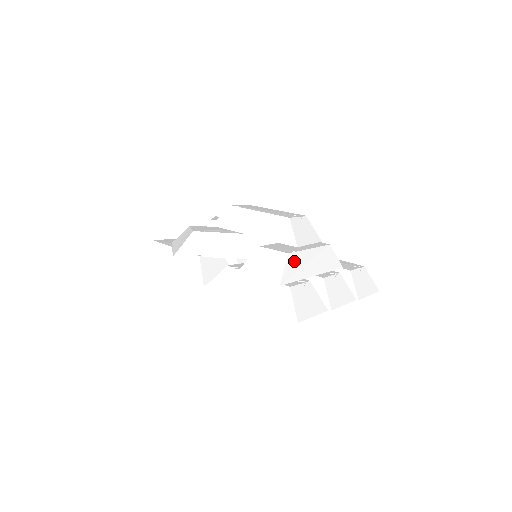
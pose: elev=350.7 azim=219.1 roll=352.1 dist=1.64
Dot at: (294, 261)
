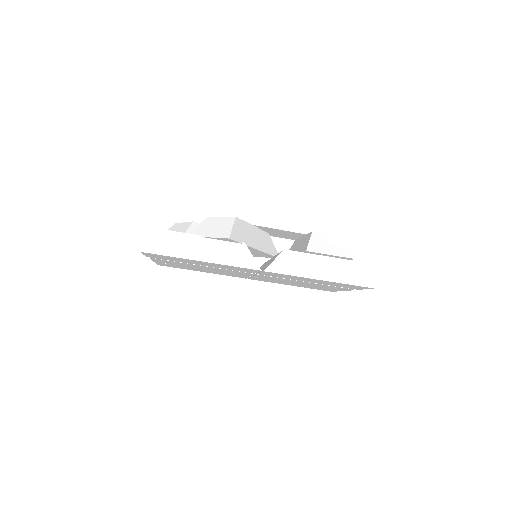
Dot at: occluded
